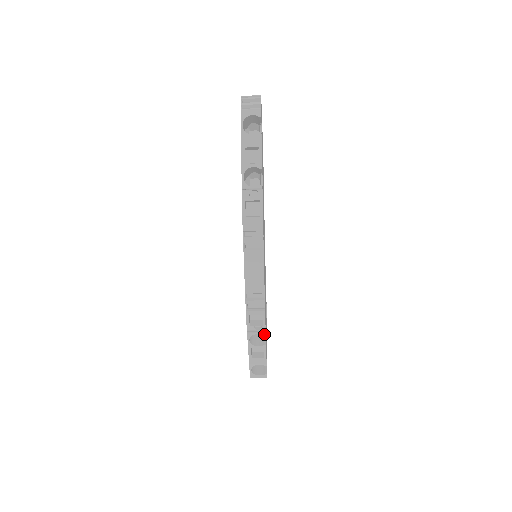
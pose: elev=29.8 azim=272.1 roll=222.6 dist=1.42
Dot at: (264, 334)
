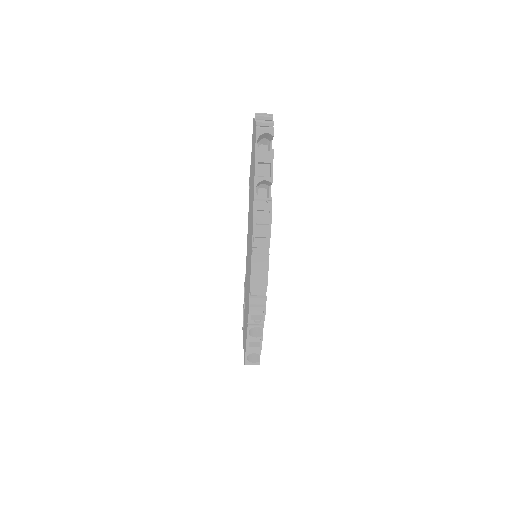
Dot at: (262, 327)
